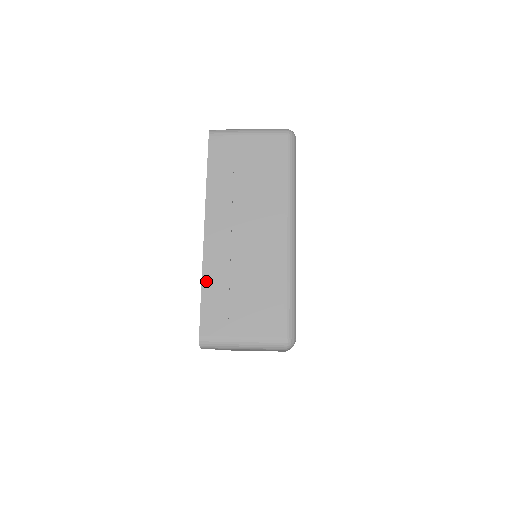
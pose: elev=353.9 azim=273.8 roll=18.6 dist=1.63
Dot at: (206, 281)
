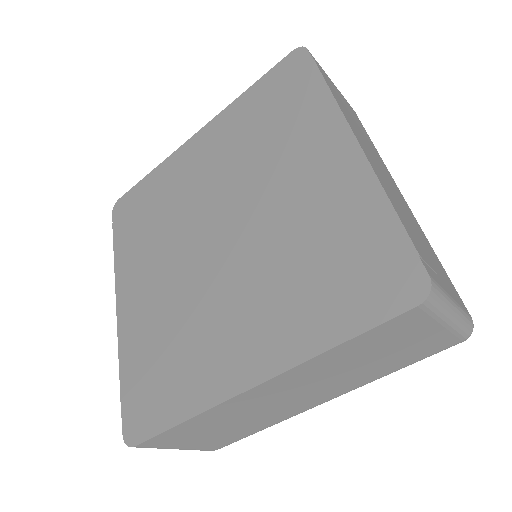
Dot at: (391, 200)
